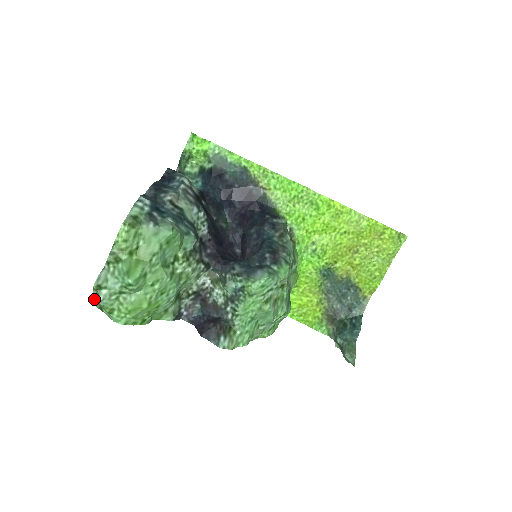
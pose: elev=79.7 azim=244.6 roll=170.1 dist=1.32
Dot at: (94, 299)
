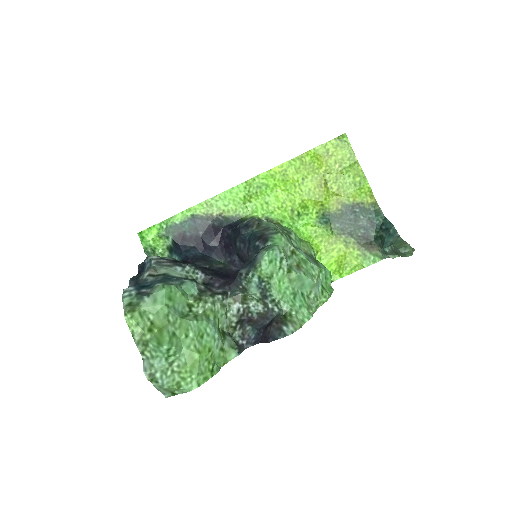
Dot at: (161, 391)
